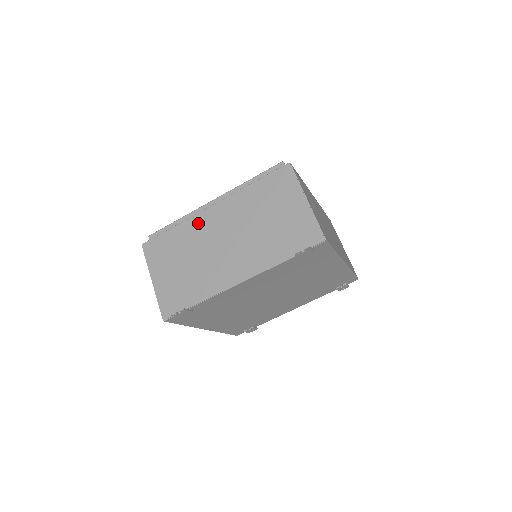
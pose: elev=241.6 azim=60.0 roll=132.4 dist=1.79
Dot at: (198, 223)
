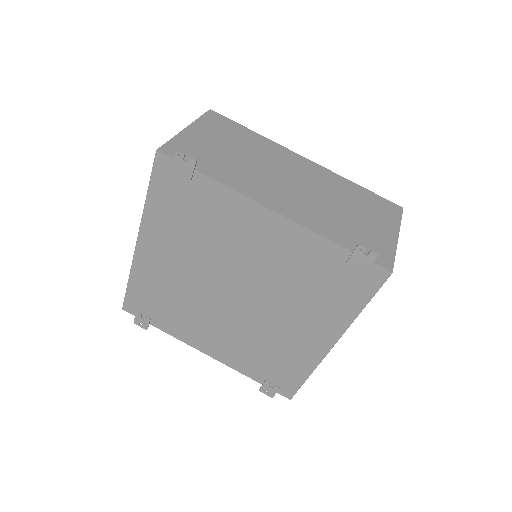
Dot at: (280, 151)
